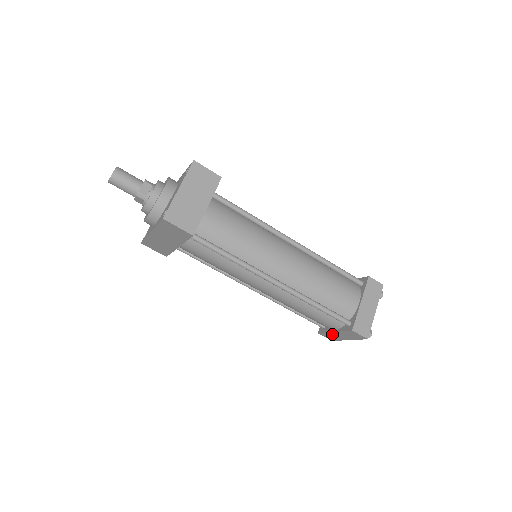
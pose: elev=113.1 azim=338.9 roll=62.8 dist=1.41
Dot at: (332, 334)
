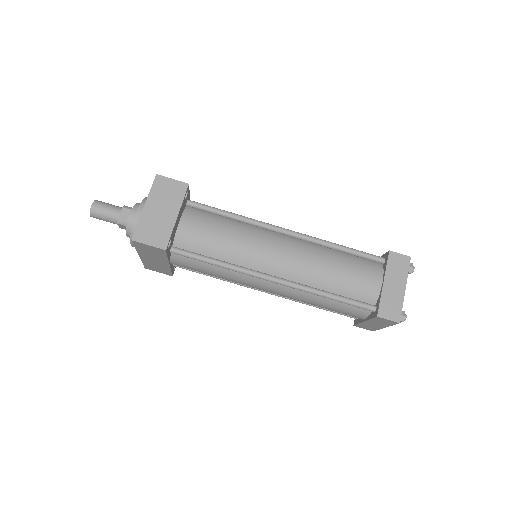
Dot at: (365, 324)
